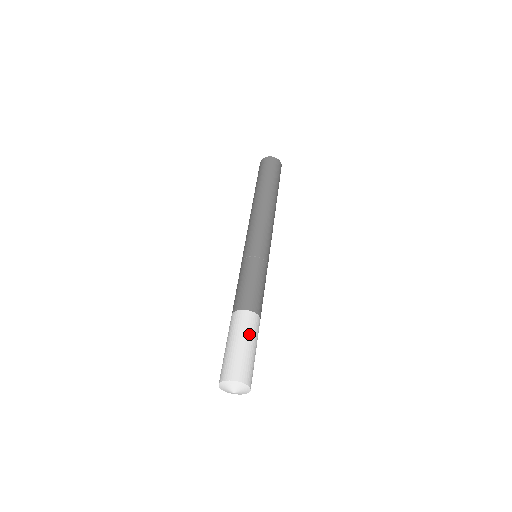
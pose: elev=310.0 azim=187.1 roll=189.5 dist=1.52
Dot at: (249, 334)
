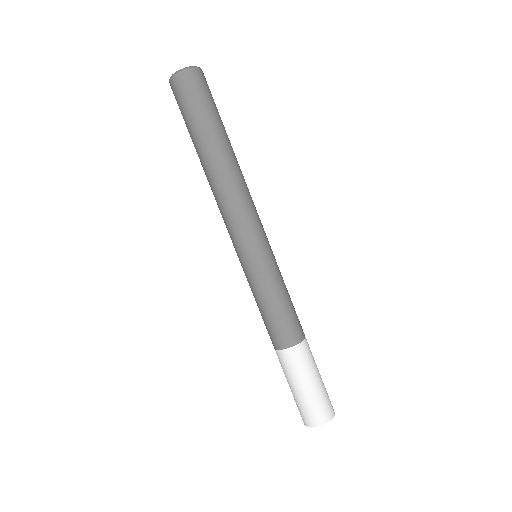
Dot at: (315, 366)
